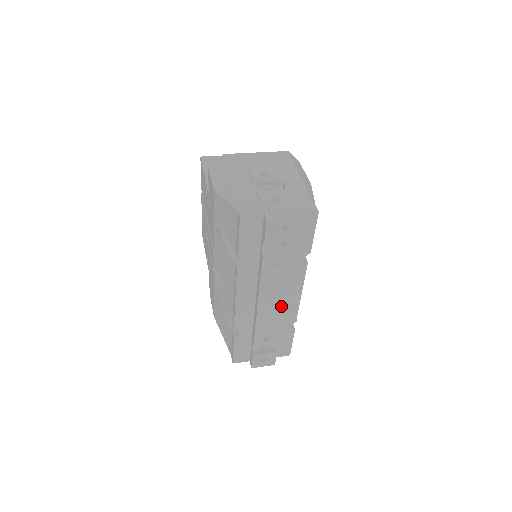
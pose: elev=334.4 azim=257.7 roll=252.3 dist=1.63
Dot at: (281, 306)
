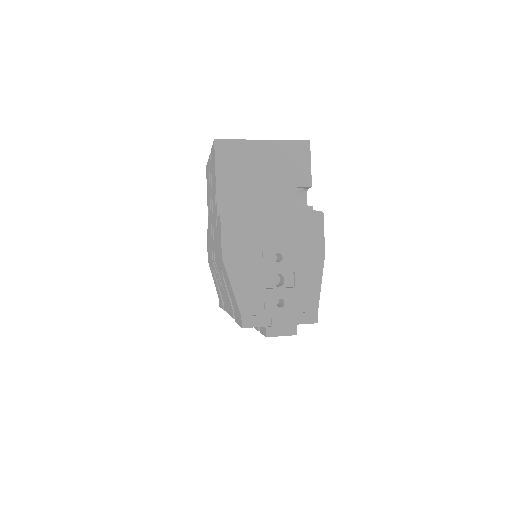
Dot at: occluded
